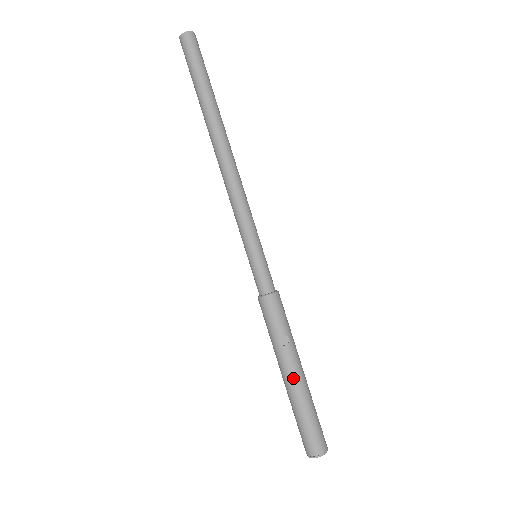
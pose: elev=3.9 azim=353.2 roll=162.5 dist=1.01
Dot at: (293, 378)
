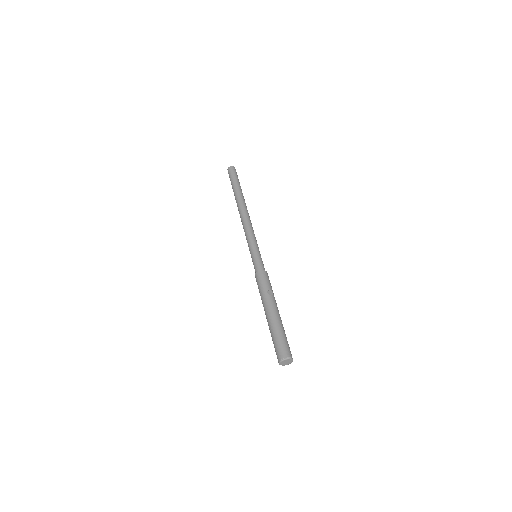
Dot at: (275, 312)
